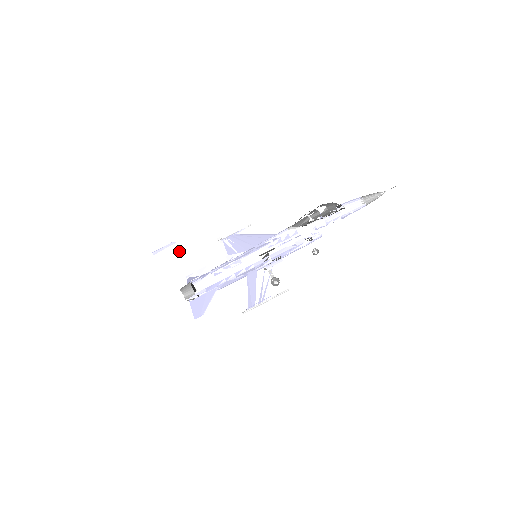
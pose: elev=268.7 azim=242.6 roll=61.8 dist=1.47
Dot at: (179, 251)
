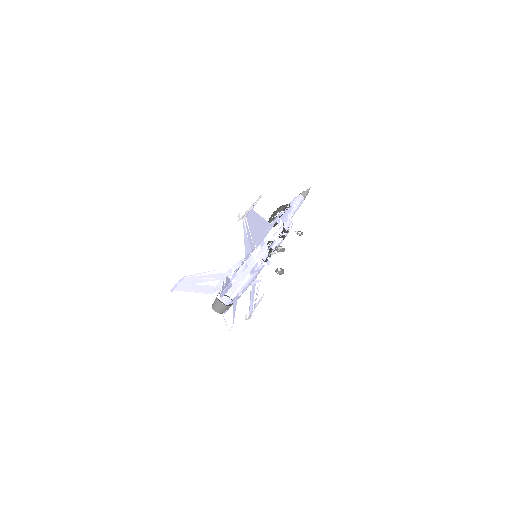
Dot at: (192, 281)
